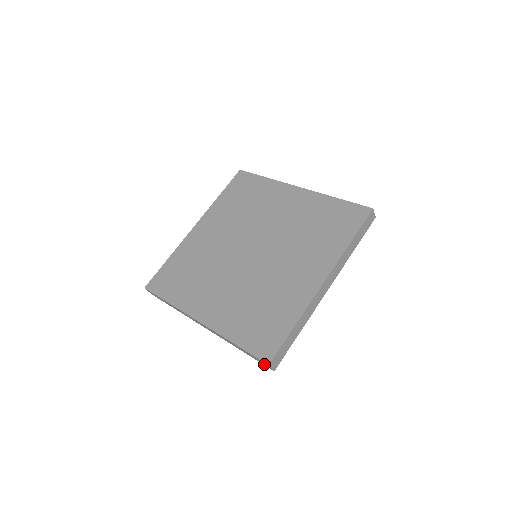
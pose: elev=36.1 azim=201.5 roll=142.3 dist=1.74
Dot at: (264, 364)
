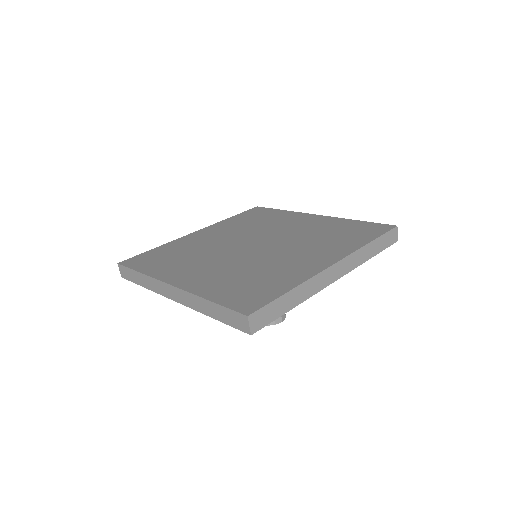
Dot at: (240, 325)
